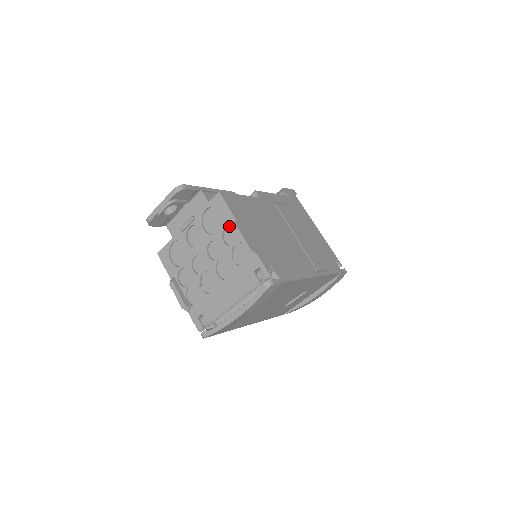
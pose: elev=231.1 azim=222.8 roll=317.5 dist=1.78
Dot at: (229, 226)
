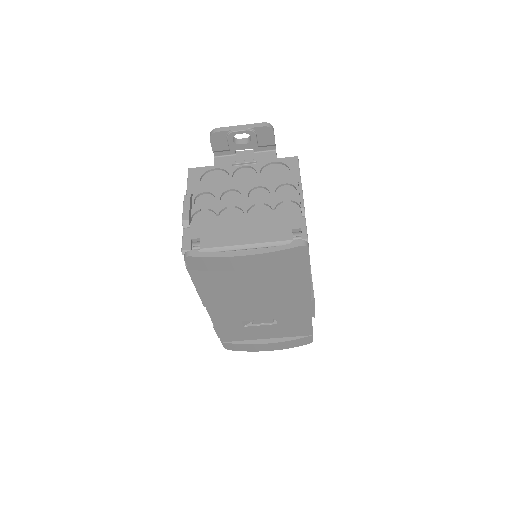
Dot at: (289, 185)
